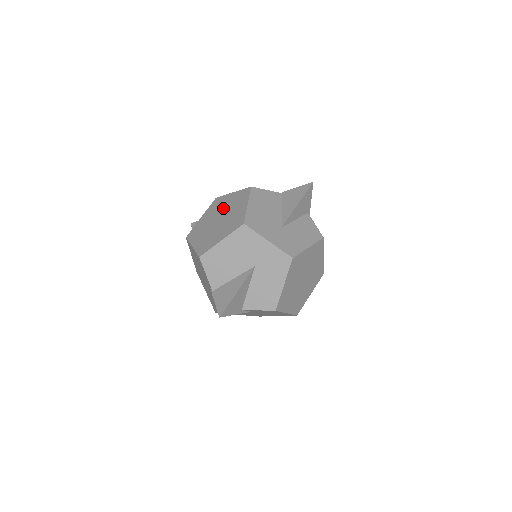
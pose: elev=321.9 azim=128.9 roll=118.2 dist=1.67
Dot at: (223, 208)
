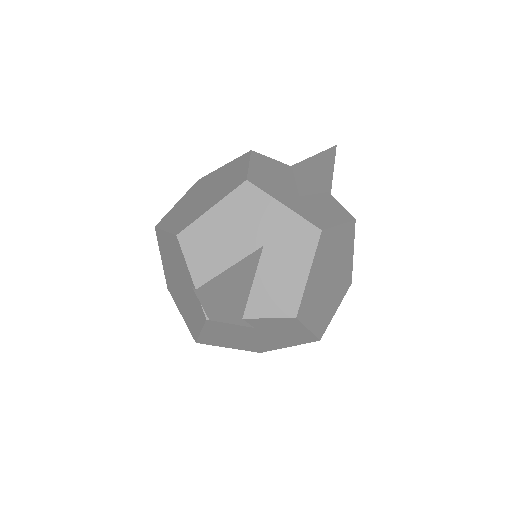
Dot at: (211, 182)
